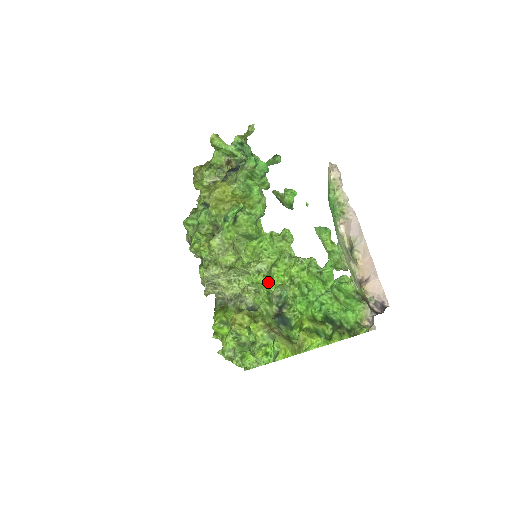
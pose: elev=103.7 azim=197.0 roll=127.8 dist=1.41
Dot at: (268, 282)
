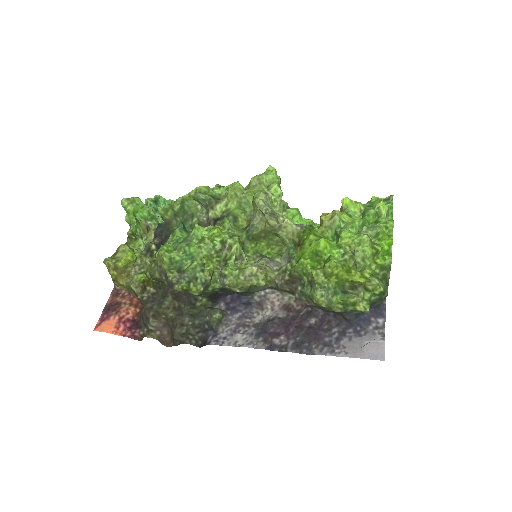
Dot at: (301, 218)
